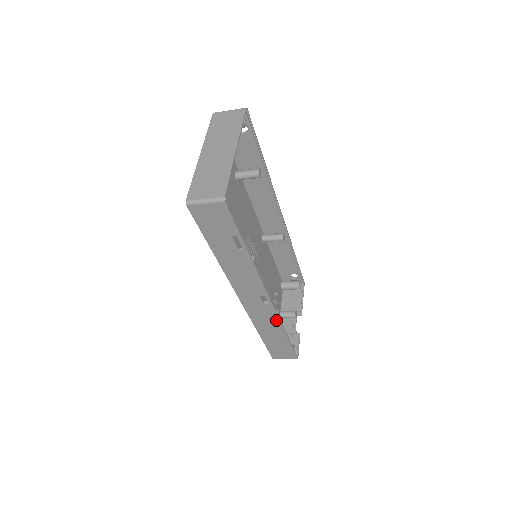
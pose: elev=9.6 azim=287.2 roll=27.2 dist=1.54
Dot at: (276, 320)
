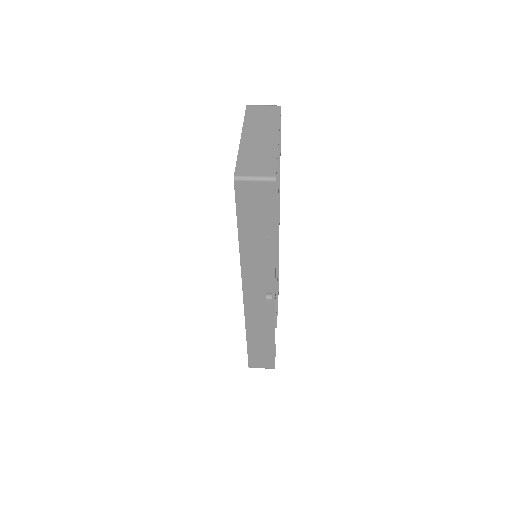
Dot at: (271, 321)
